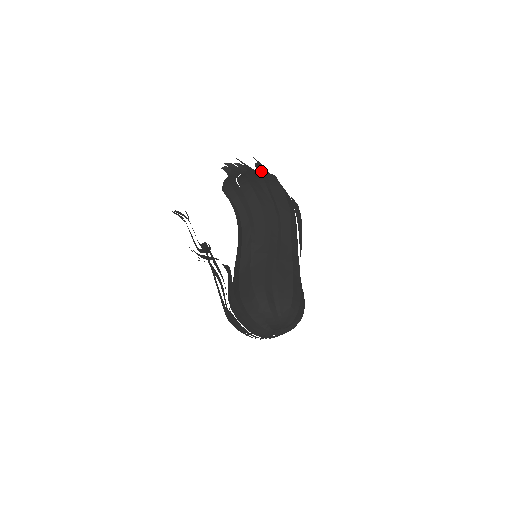
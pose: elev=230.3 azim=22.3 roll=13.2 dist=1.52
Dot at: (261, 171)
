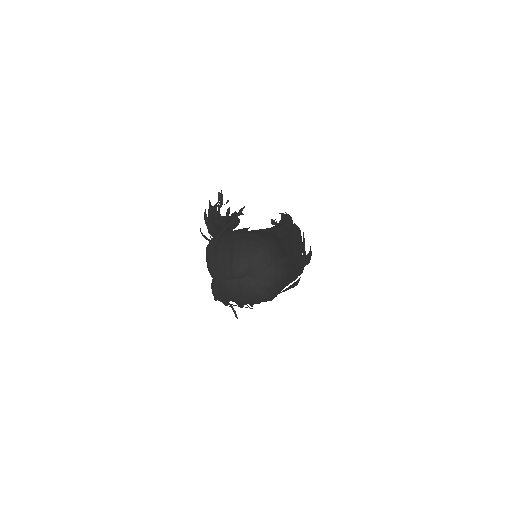
Dot at: occluded
